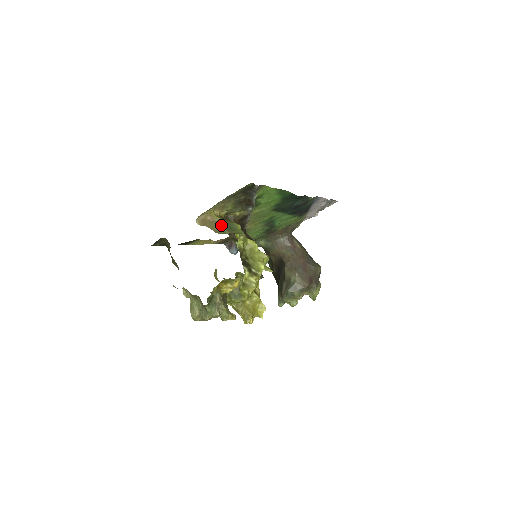
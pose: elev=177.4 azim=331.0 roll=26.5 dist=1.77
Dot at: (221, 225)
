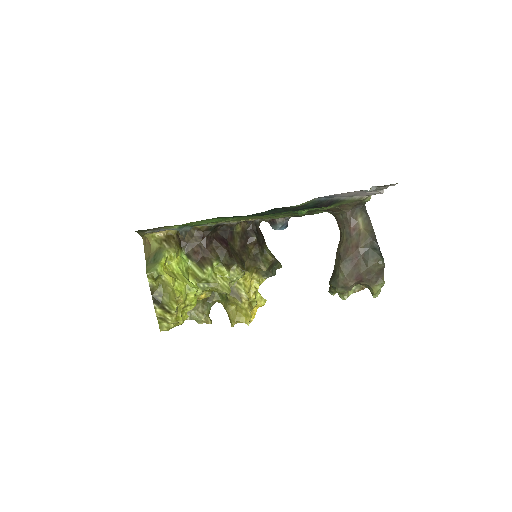
Dot at: (152, 252)
